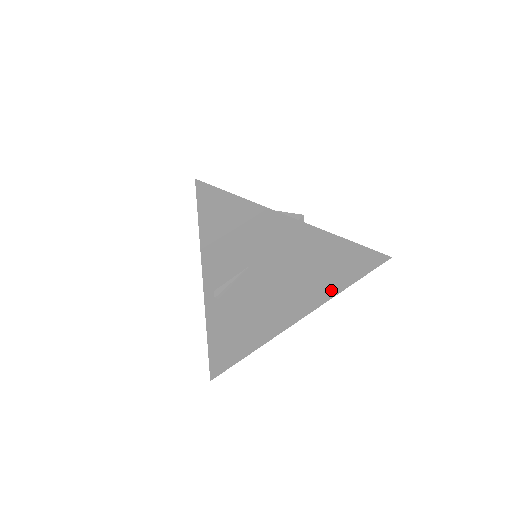
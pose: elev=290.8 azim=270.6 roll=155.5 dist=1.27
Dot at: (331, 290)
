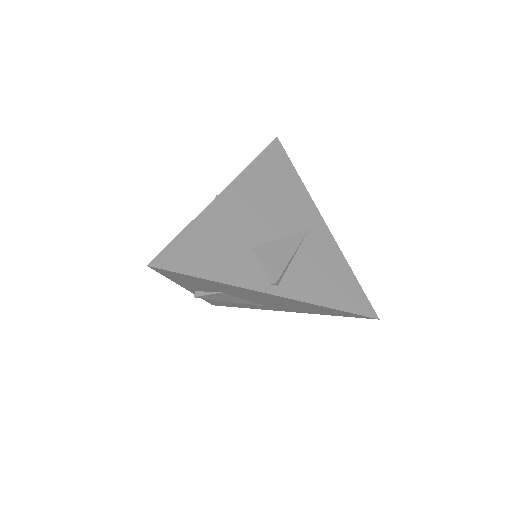
Dot at: (312, 312)
